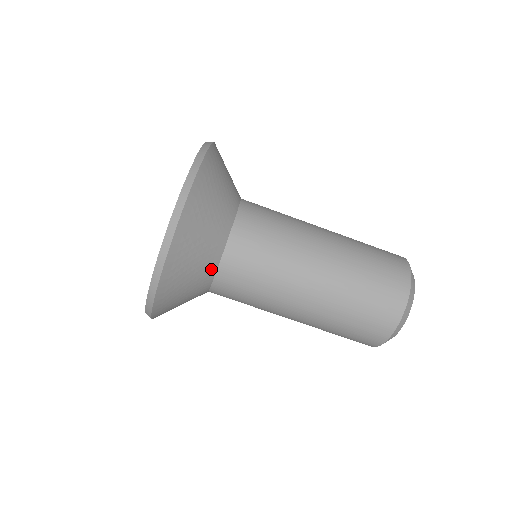
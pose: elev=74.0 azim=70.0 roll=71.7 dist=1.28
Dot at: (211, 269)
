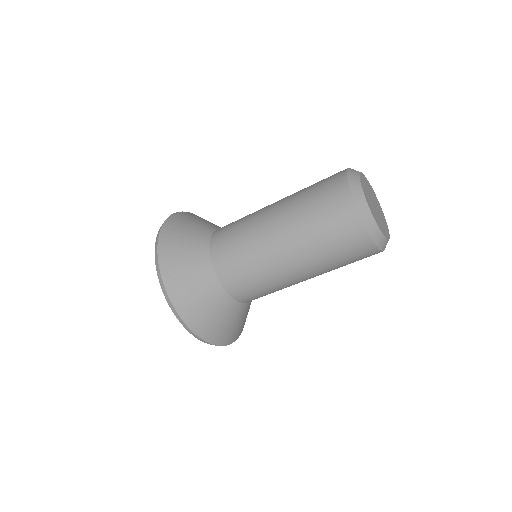
Dot at: (239, 308)
